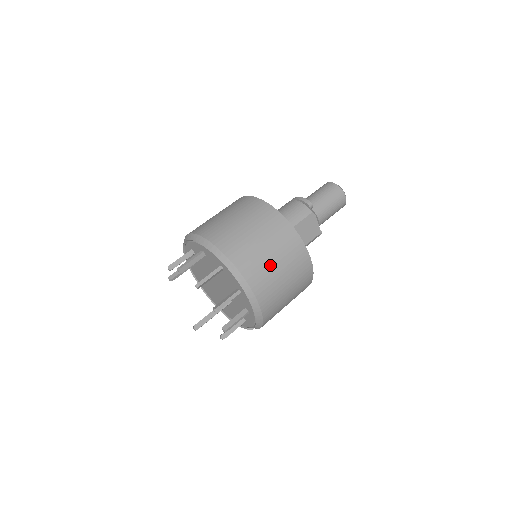
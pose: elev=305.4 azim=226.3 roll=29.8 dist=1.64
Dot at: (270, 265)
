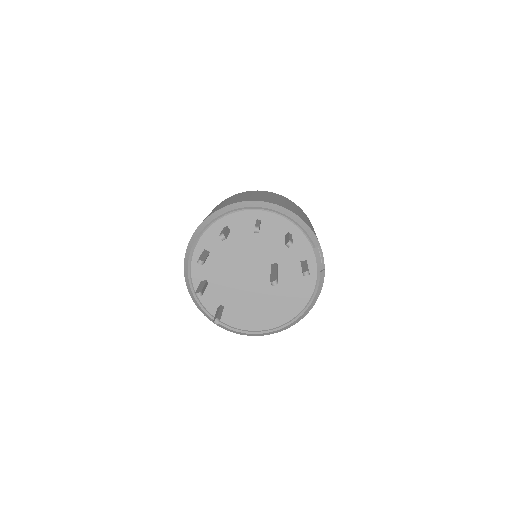
Dot at: (253, 196)
